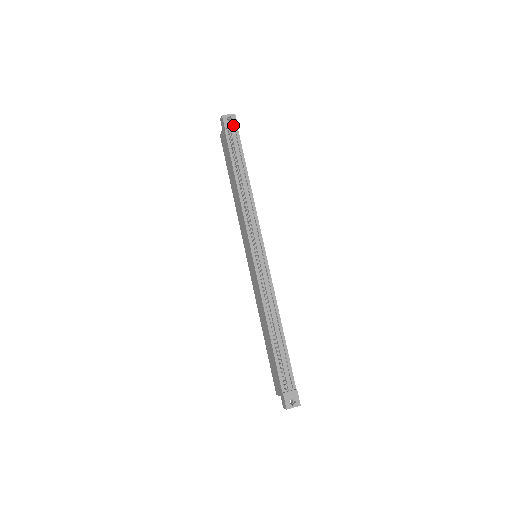
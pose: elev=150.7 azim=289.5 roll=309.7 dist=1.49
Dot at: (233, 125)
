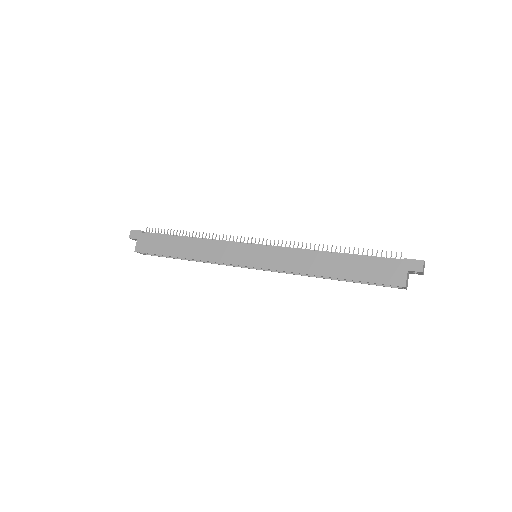
Dot at: occluded
